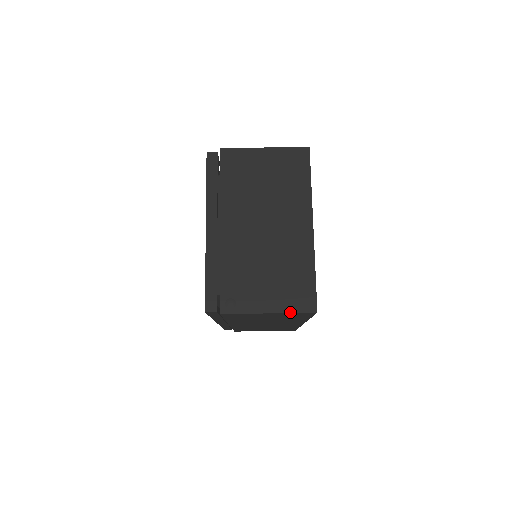
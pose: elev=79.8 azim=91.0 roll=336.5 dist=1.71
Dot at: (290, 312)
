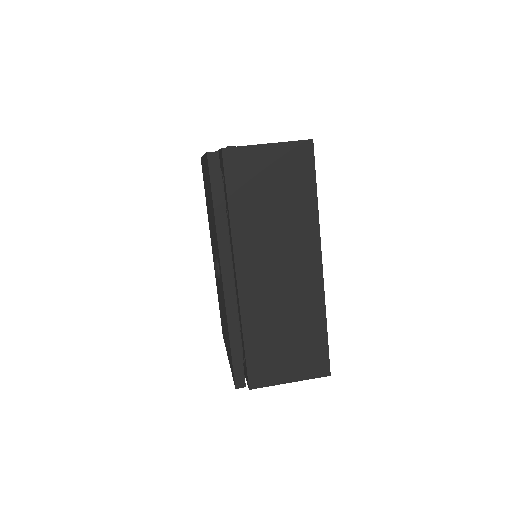
Dot at: (288, 141)
